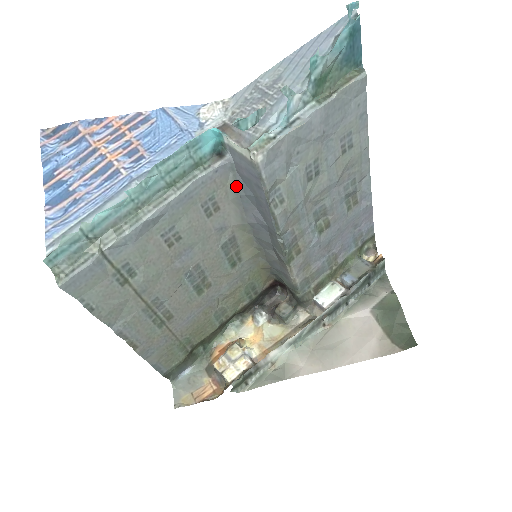
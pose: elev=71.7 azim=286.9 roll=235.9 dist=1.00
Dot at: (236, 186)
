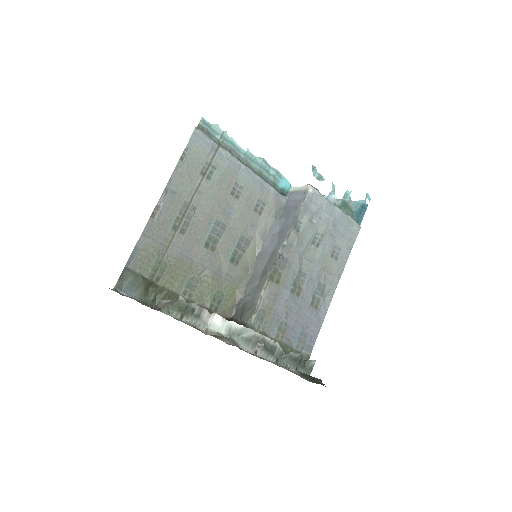
Dot at: (277, 213)
